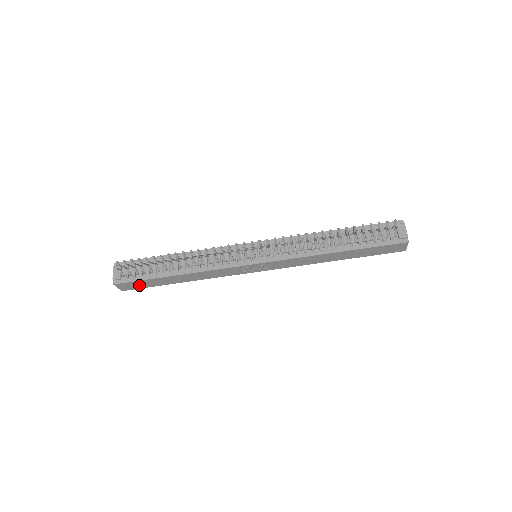
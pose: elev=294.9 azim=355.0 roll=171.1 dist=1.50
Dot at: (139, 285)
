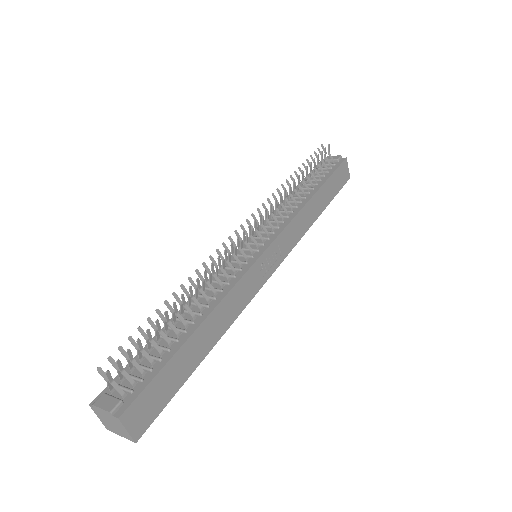
Dot at: (157, 398)
